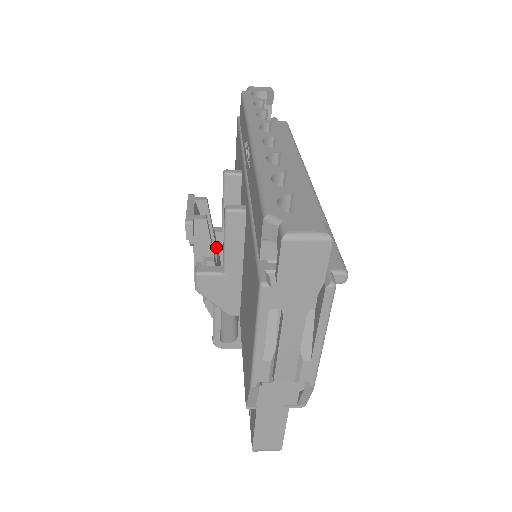
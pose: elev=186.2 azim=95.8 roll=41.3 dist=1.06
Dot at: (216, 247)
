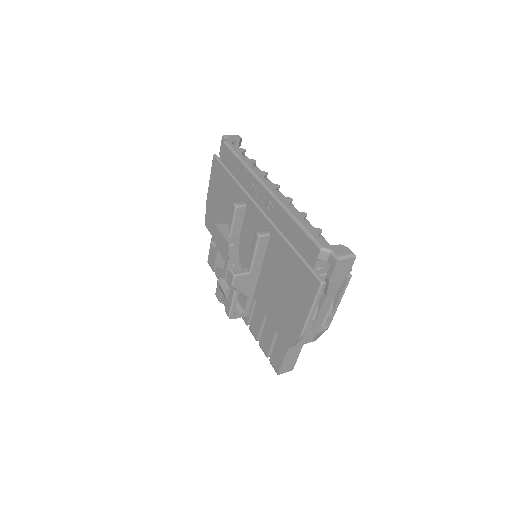
Dot at: occluded
